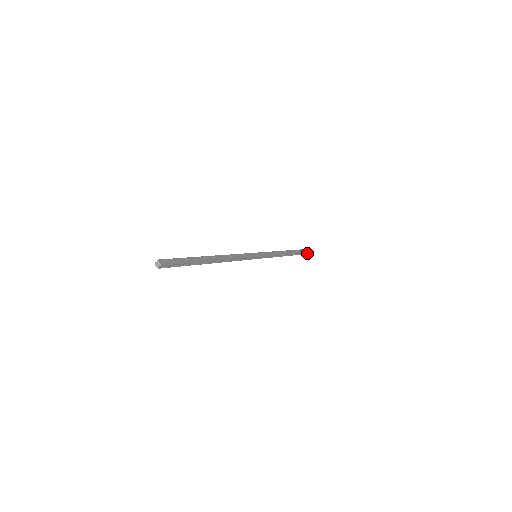
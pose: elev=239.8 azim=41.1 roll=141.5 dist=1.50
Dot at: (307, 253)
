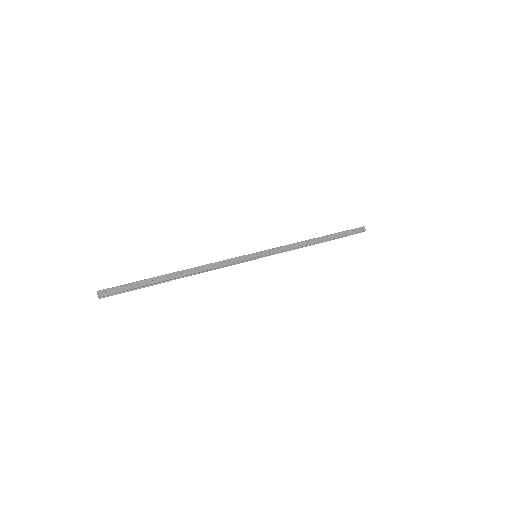
Dot at: (358, 232)
